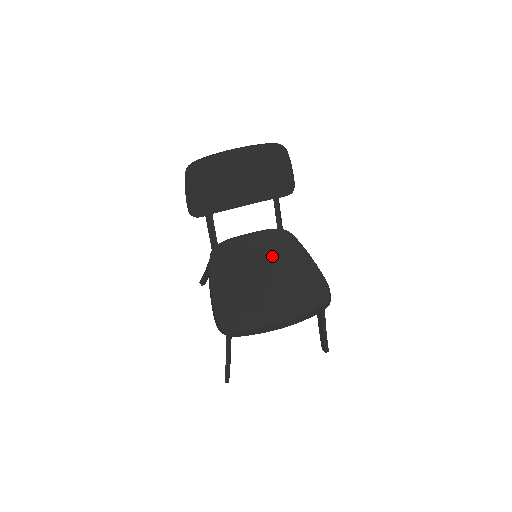
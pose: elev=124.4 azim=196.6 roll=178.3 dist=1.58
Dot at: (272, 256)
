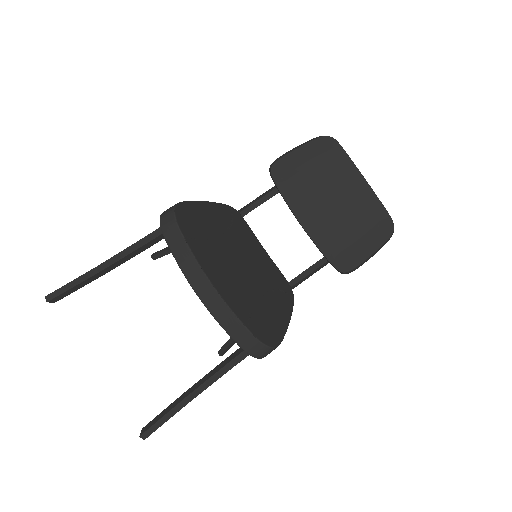
Dot at: (264, 276)
